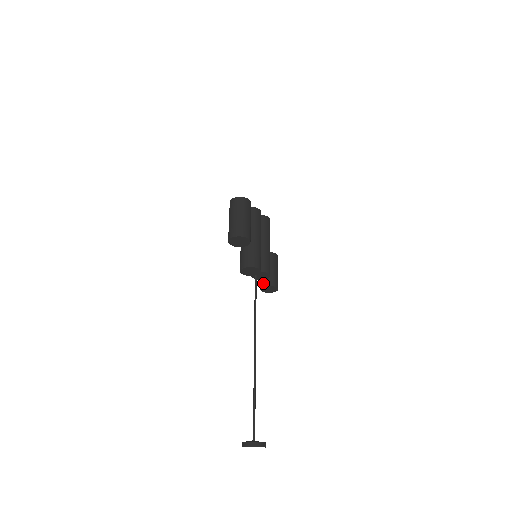
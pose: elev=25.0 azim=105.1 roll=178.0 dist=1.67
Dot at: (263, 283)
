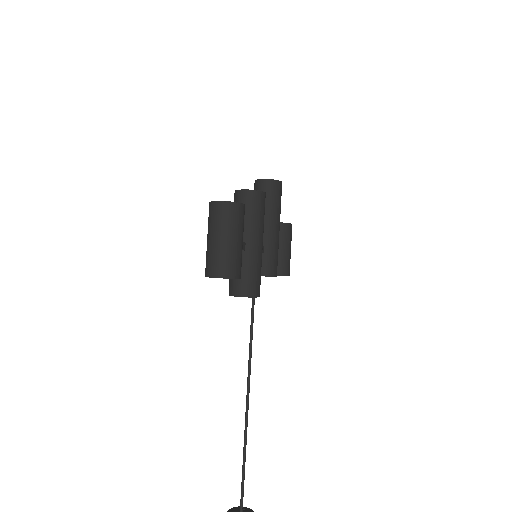
Dot at: occluded
